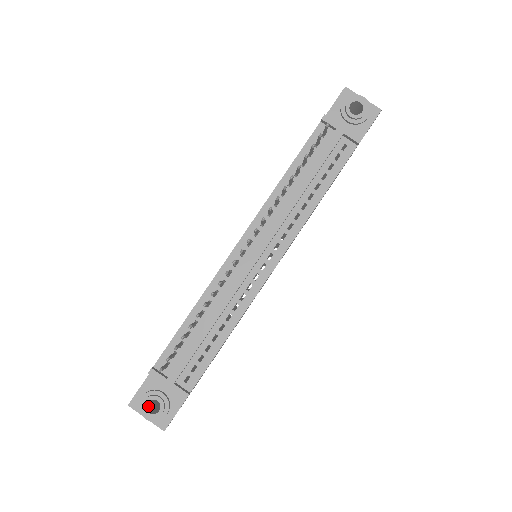
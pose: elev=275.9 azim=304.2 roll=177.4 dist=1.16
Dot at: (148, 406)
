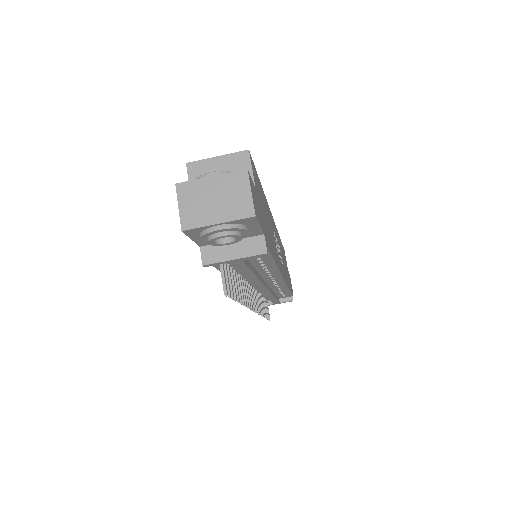
Dot at: occluded
